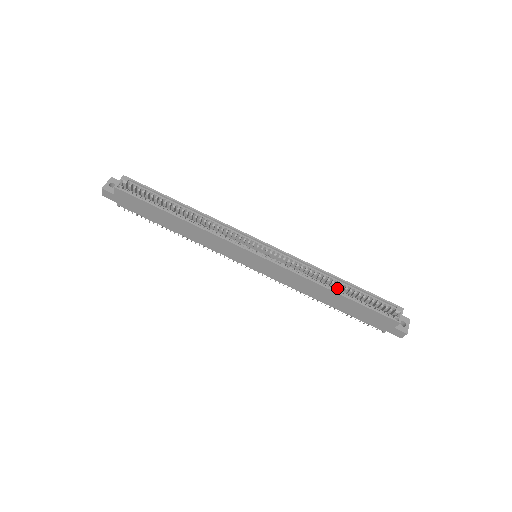
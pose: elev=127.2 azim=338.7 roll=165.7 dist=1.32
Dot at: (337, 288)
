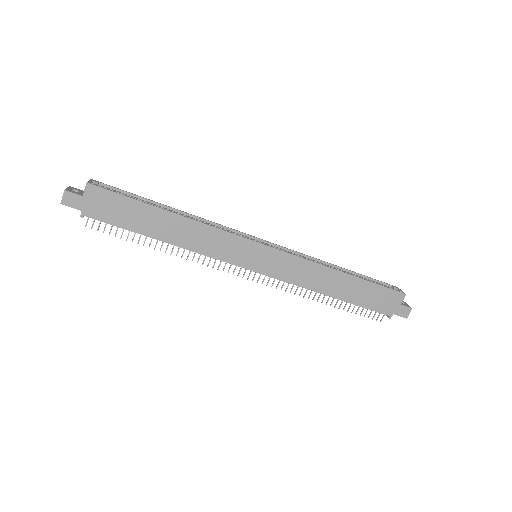
Dot at: occluded
